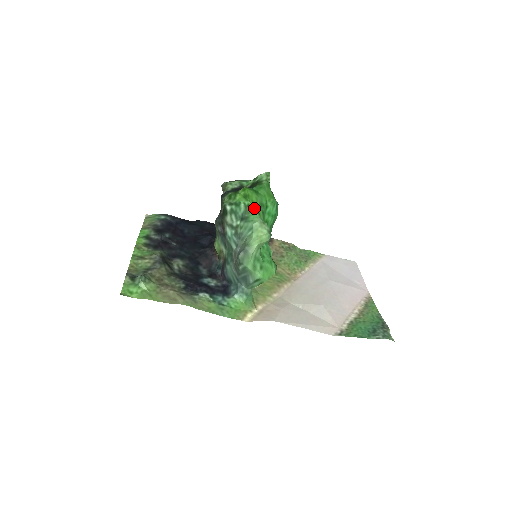
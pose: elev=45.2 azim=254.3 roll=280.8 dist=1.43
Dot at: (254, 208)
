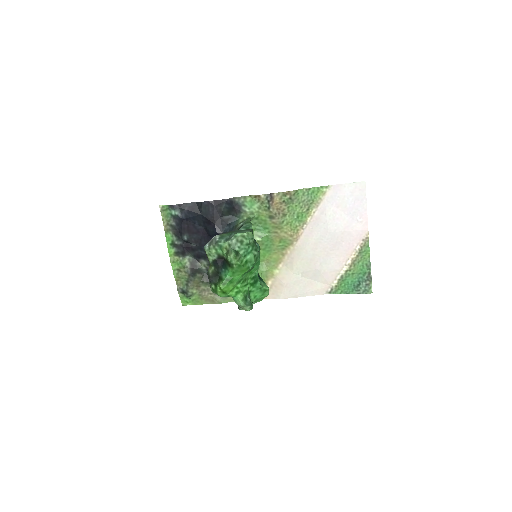
Dot at: (234, 294)
